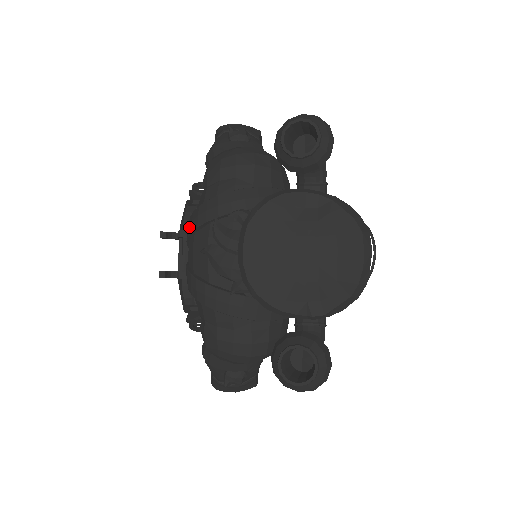
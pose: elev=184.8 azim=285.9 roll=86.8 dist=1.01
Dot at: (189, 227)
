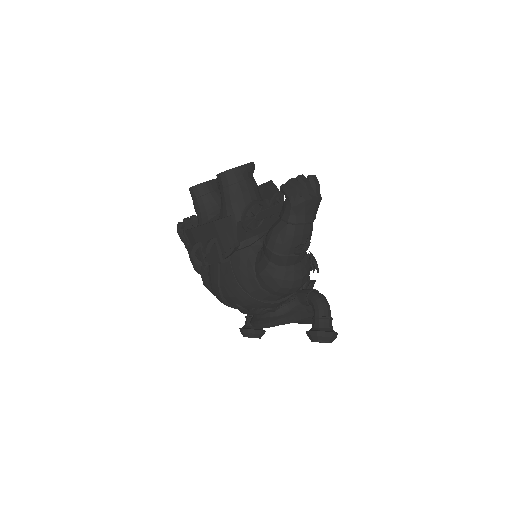
Dot at: (235, 291)
